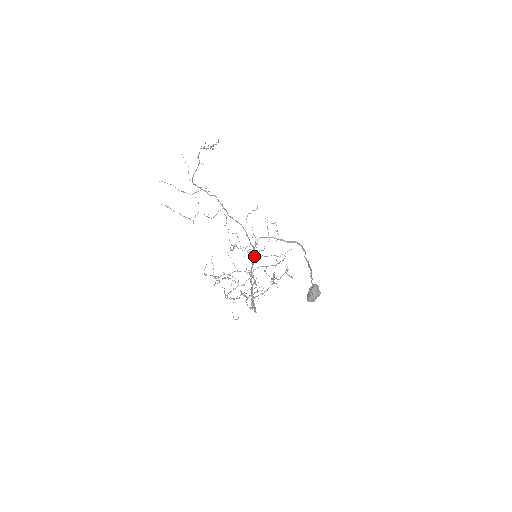
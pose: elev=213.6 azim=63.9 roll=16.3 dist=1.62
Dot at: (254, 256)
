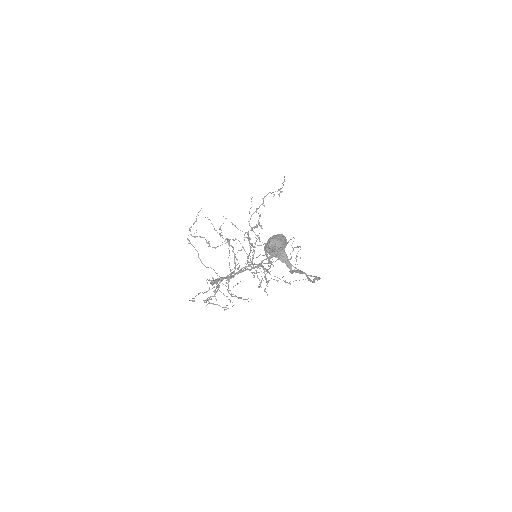
Dot at: (257, 266)
